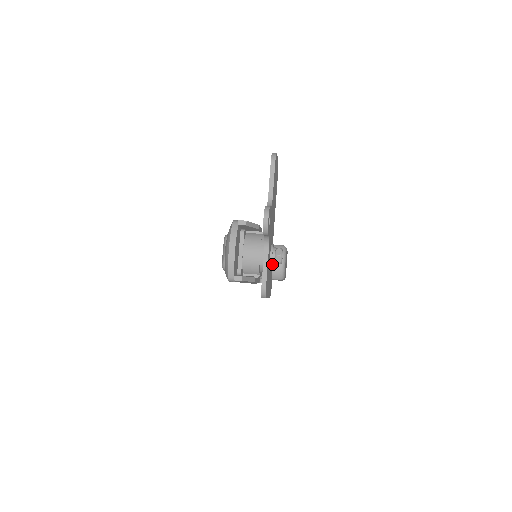
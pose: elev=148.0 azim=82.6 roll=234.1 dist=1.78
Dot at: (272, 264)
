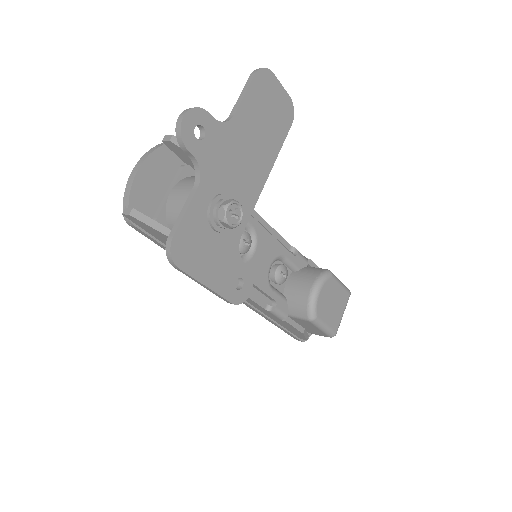
Dot at: (217, 225)
